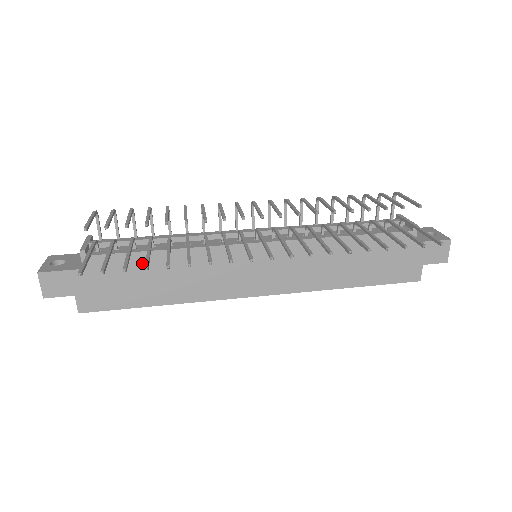
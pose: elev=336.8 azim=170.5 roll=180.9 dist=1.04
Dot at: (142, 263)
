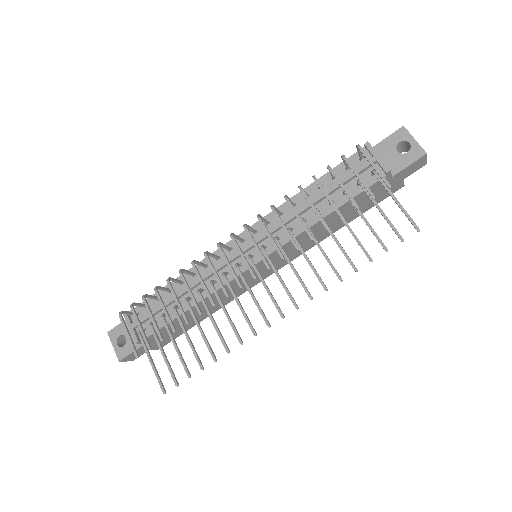
Dot at: occluded
